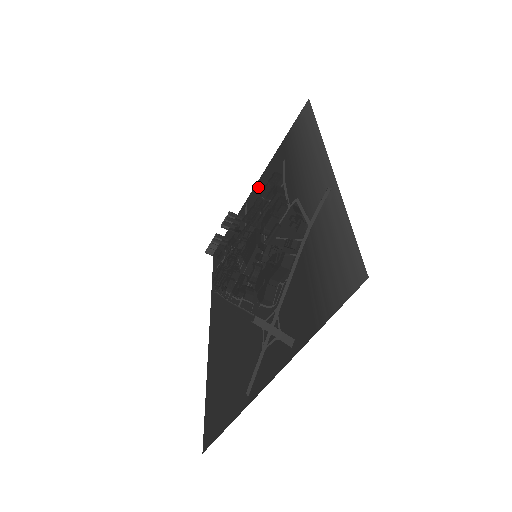
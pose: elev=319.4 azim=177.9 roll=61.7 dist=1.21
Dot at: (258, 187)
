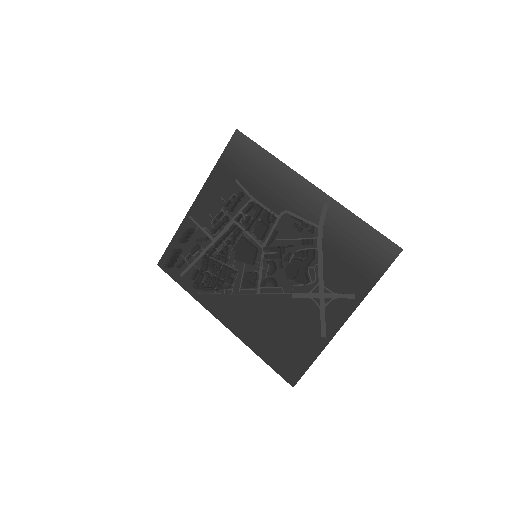
Dot at: (203, 202)
